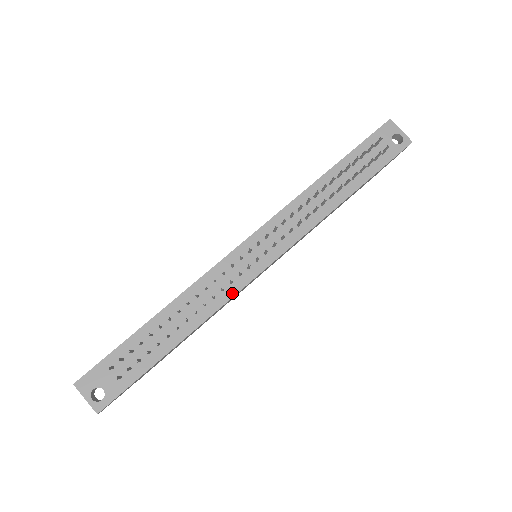
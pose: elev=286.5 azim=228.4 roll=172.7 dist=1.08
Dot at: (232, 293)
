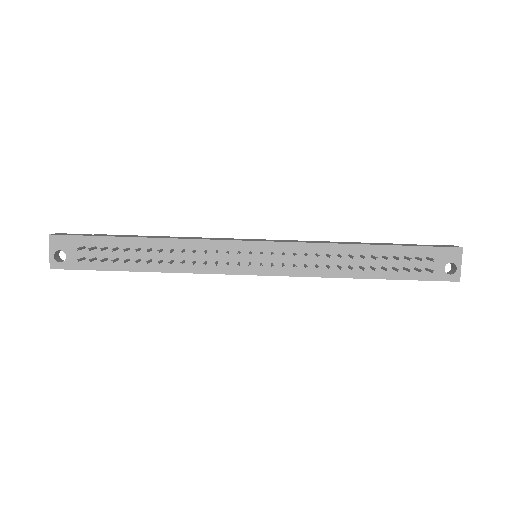
Dot at: (211, 270)
